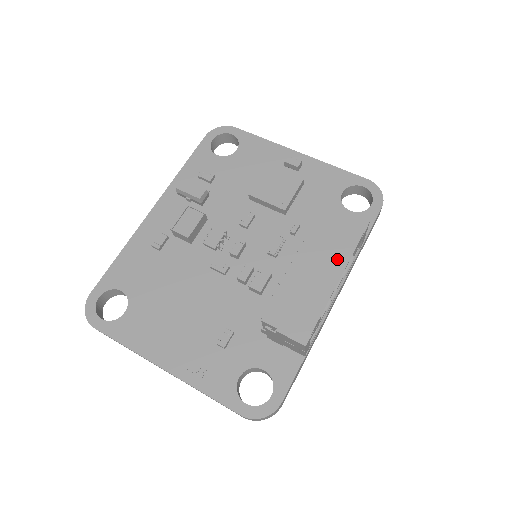
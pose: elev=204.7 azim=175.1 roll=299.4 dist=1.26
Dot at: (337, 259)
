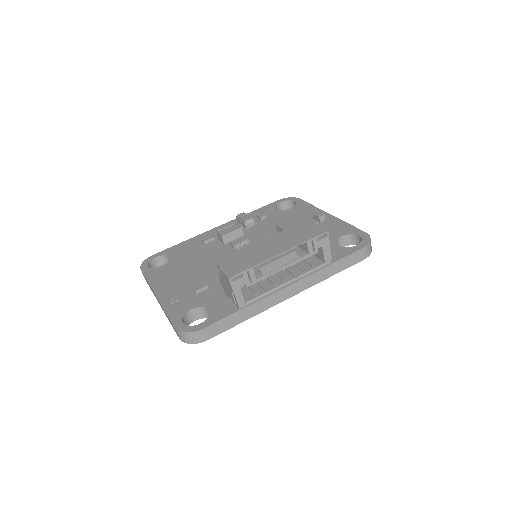
Dot at: (288, 244)
